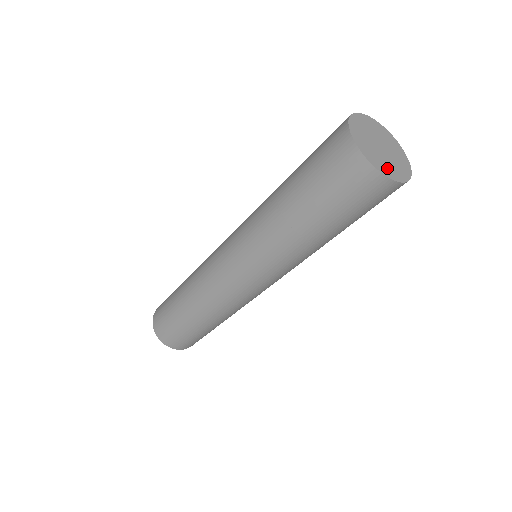
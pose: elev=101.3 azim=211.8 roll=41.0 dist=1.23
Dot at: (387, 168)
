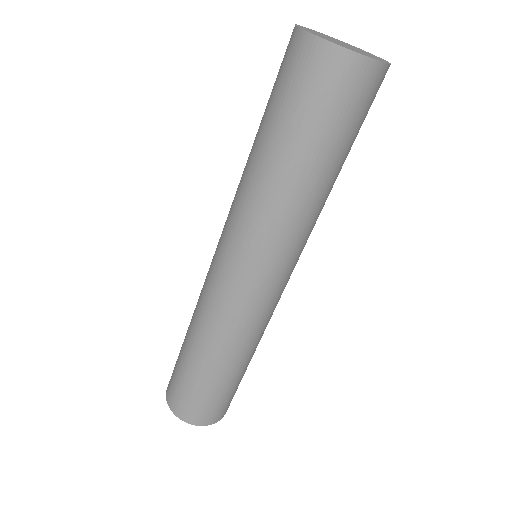
Dot at: (322, 37)
